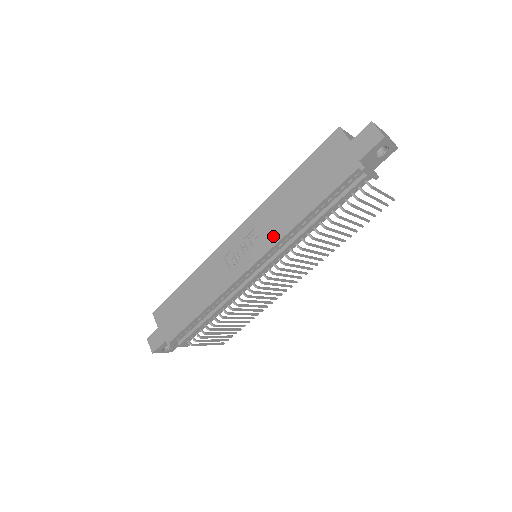
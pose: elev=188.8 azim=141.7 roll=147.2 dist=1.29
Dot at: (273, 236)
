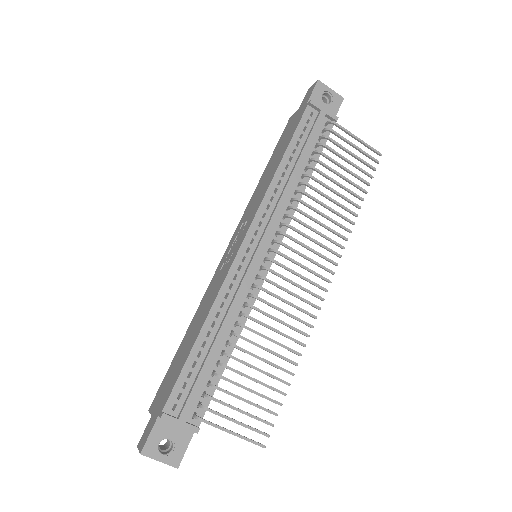
Dot at: (258, 204)
